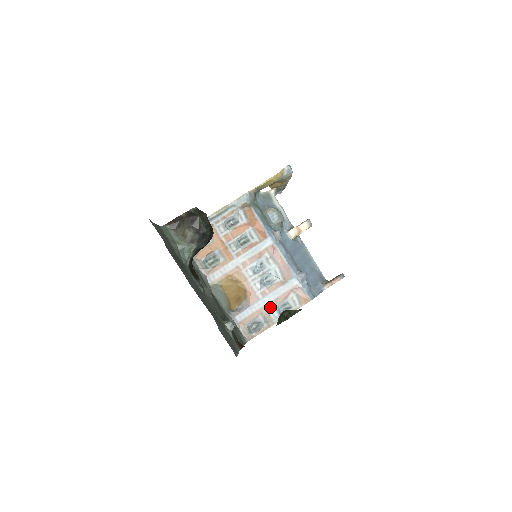
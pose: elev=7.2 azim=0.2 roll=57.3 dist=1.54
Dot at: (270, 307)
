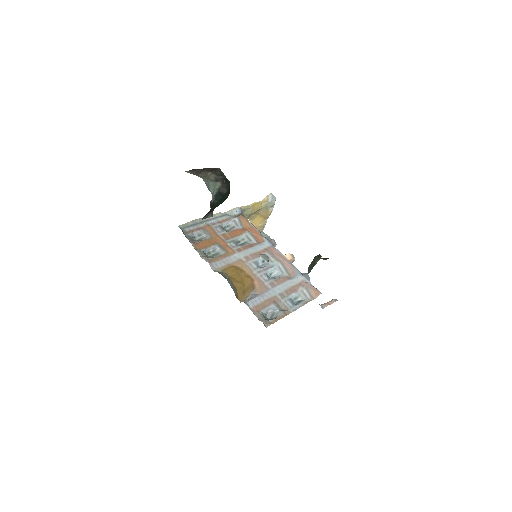
Dot at: (282, 297)
